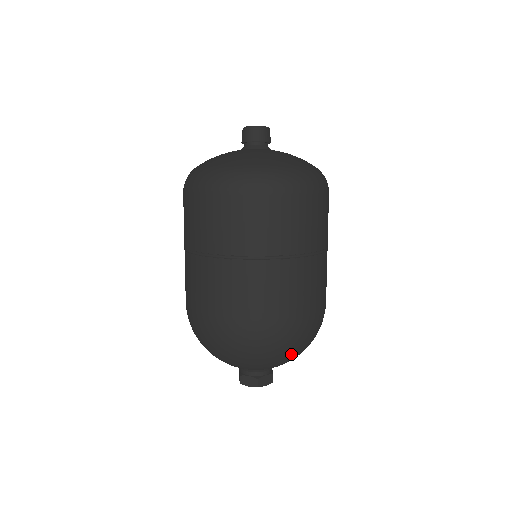
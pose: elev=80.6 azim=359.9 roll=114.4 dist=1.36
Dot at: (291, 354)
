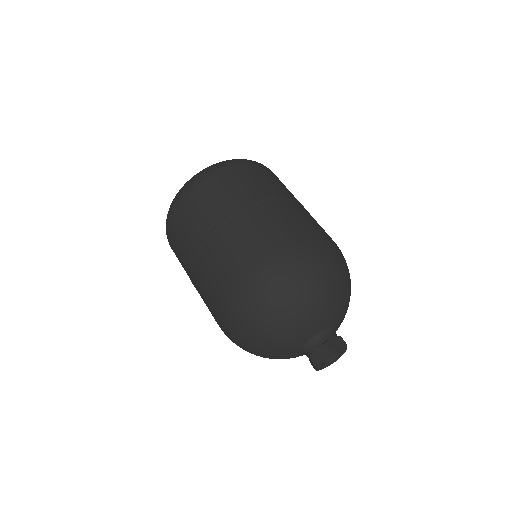
Dot at: occluded
